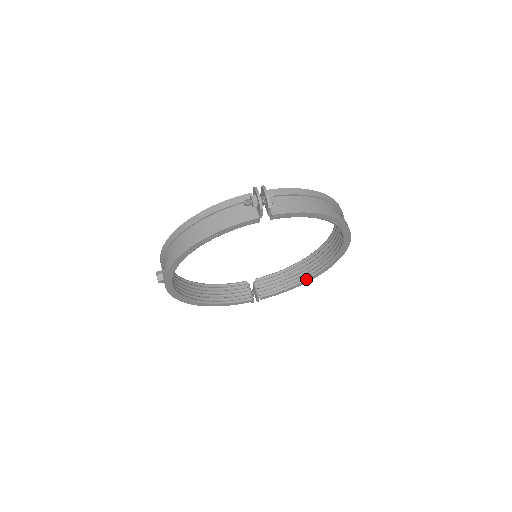
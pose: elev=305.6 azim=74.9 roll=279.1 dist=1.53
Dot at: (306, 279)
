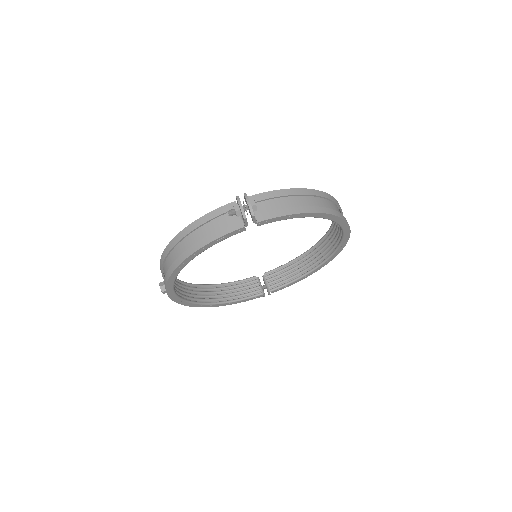
Dot at: (314, 269)
